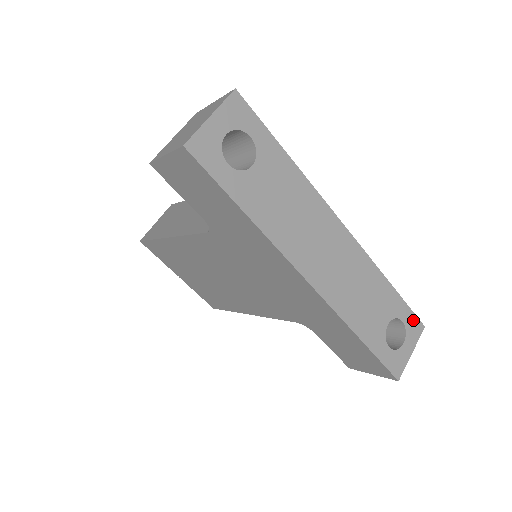
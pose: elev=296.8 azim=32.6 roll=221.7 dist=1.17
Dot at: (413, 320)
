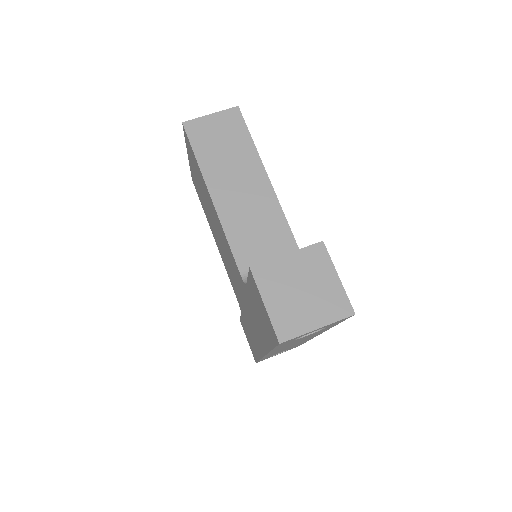
Dot at: occluded
